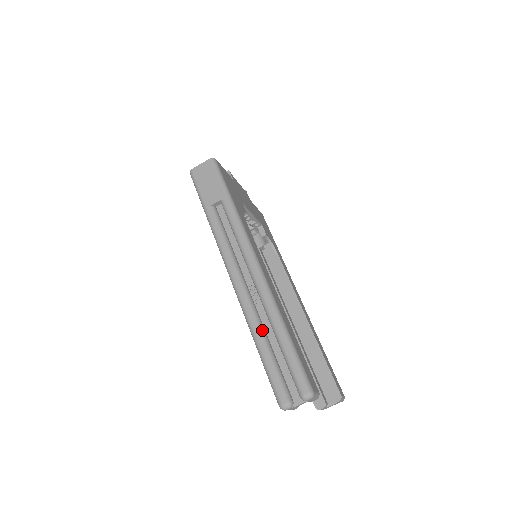
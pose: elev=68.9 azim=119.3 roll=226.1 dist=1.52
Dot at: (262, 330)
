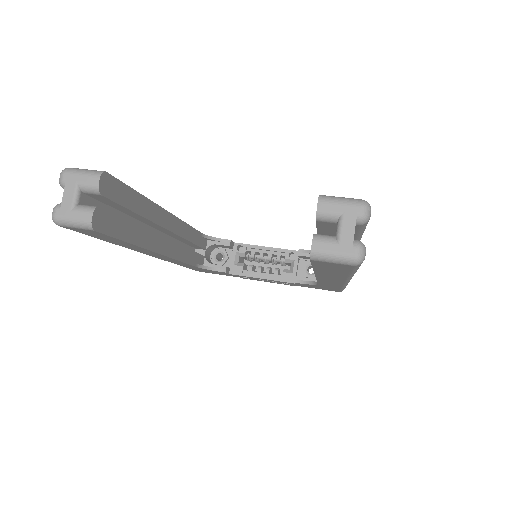
Dot at: occluded
